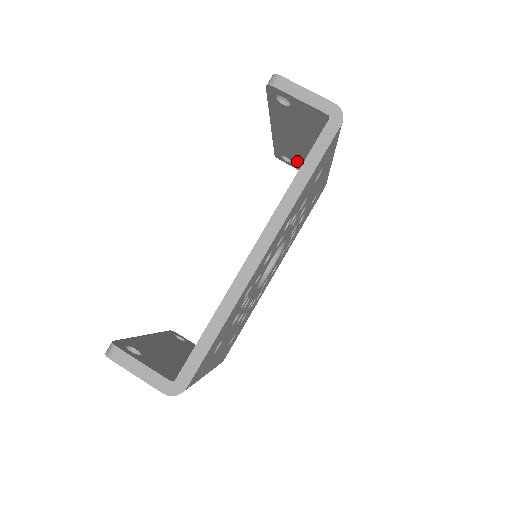
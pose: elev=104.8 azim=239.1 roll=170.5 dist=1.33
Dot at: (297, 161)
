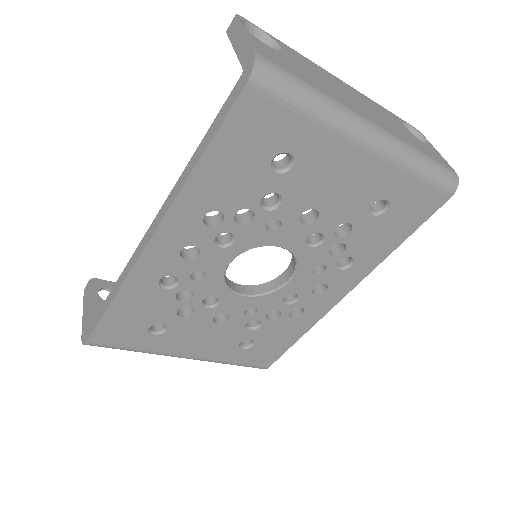
Dot at: occluded
